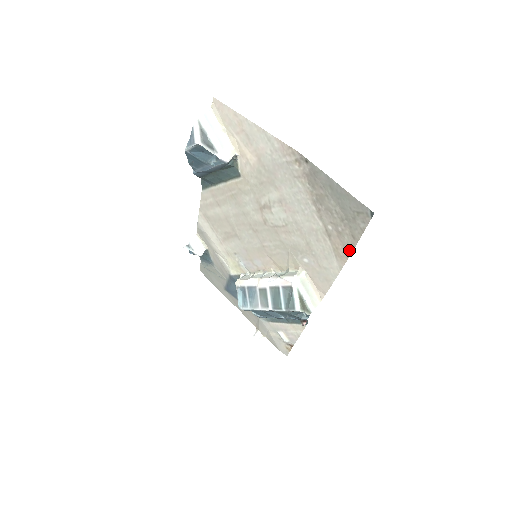
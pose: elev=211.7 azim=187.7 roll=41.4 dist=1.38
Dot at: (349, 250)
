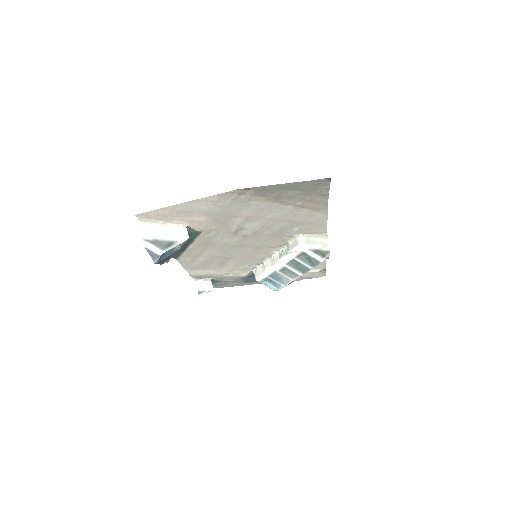
Dot at: (325, 202)
